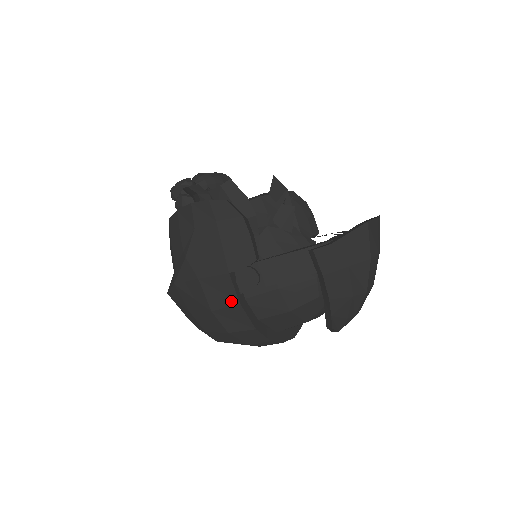
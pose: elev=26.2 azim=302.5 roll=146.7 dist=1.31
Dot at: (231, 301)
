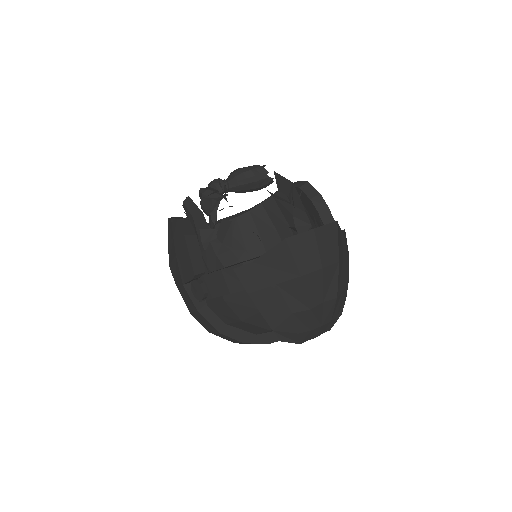
Dot at: (194, 308)
